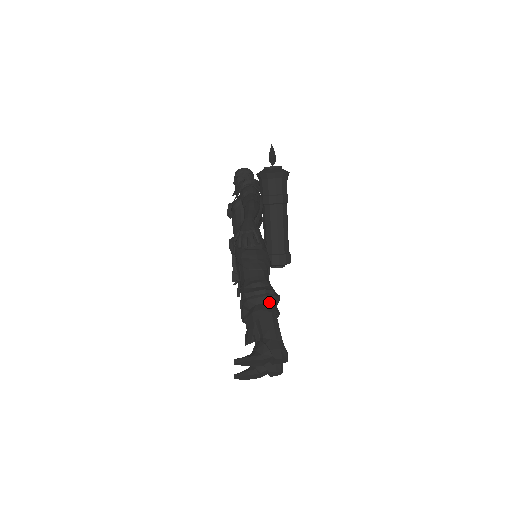
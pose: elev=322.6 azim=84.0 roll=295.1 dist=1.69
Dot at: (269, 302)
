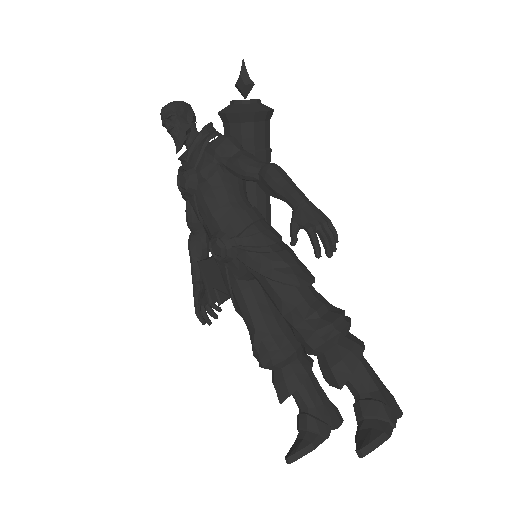
Dot at: (348, 332)
